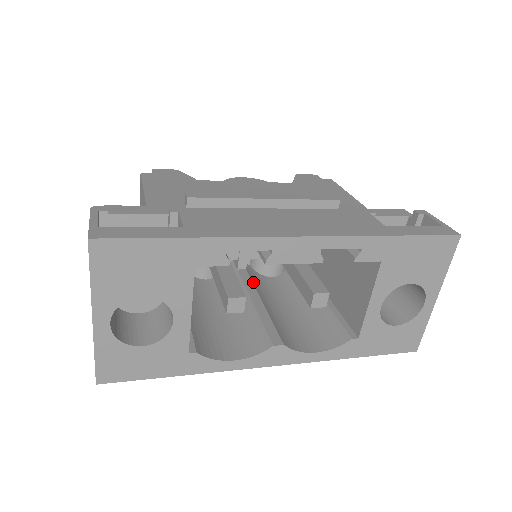
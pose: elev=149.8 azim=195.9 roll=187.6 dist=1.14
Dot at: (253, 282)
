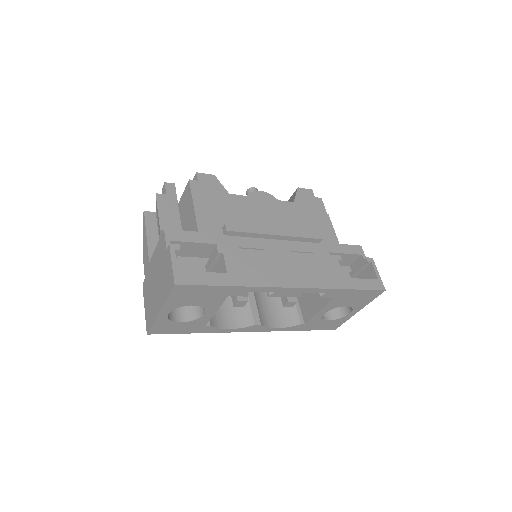
Dot at: occluded
